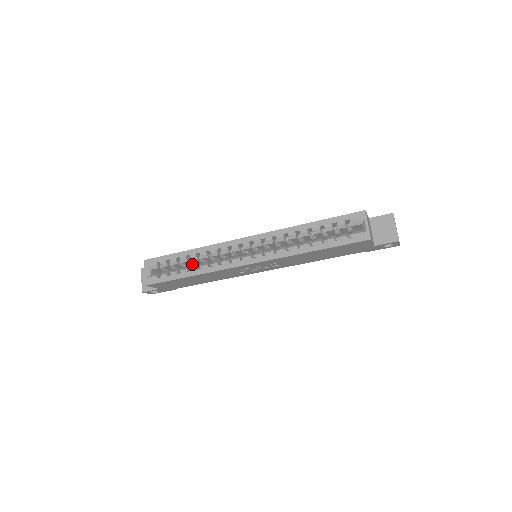
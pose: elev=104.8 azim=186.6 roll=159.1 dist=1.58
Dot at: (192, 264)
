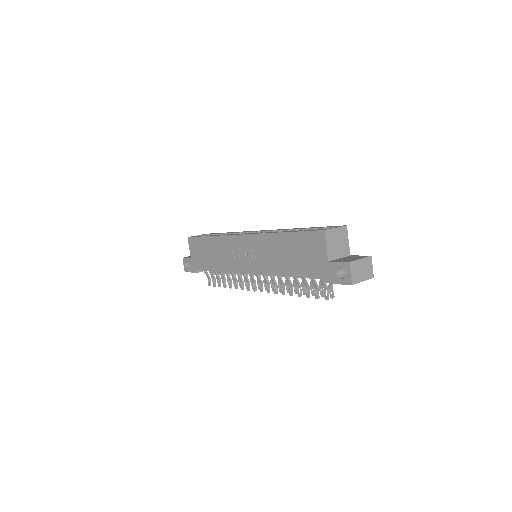
Dot at: occluded
